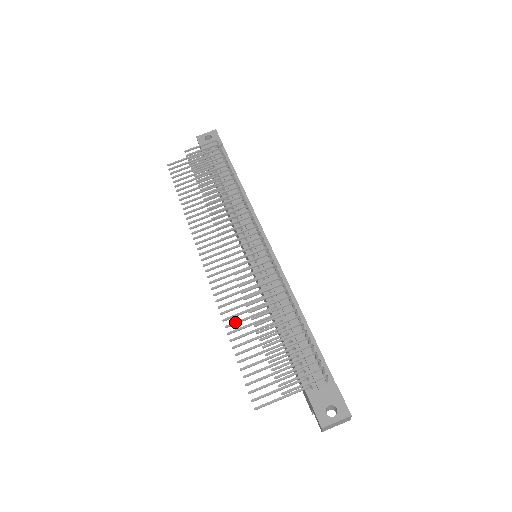
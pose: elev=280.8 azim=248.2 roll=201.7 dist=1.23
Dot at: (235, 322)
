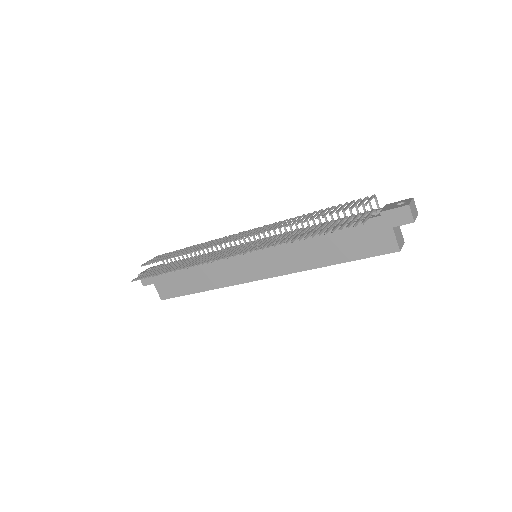
Dot at: (288, 239)
